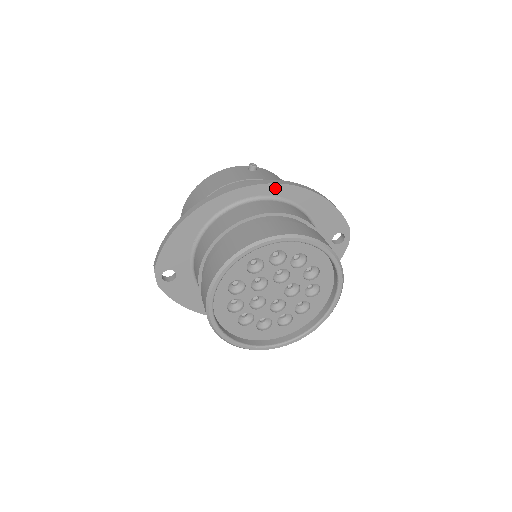
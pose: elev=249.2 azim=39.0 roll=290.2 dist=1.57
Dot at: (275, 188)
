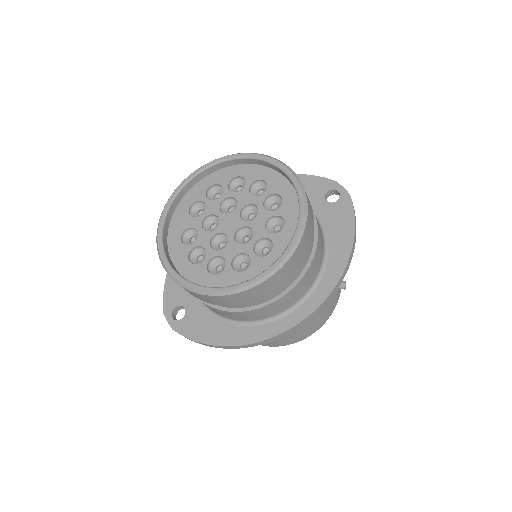
Dot at: occluded
